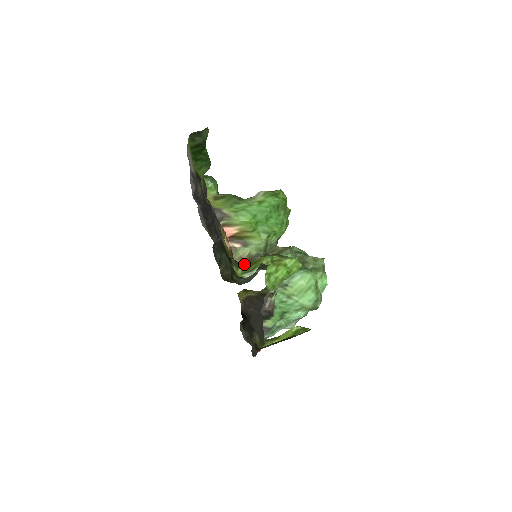
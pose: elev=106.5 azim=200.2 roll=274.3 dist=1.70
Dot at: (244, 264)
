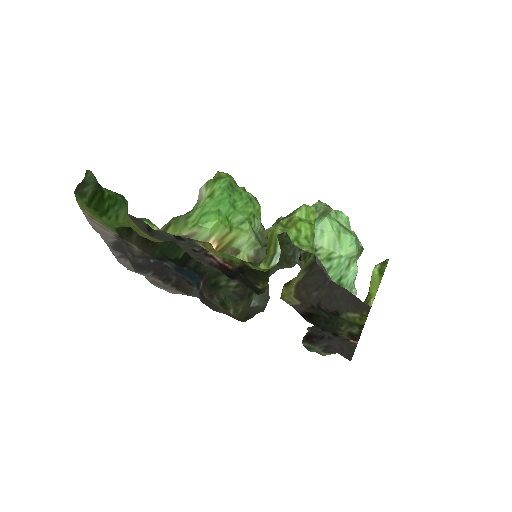
Dot at: occluded
